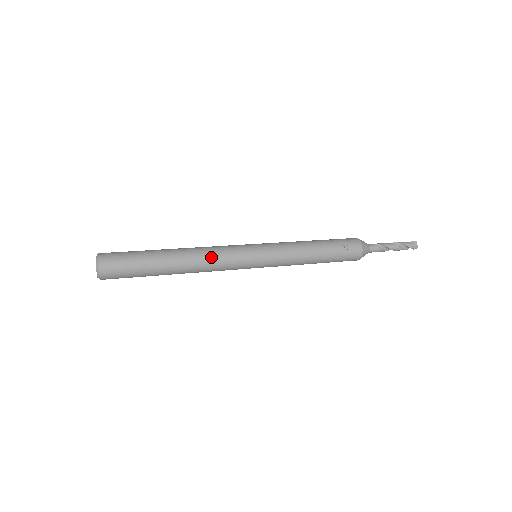
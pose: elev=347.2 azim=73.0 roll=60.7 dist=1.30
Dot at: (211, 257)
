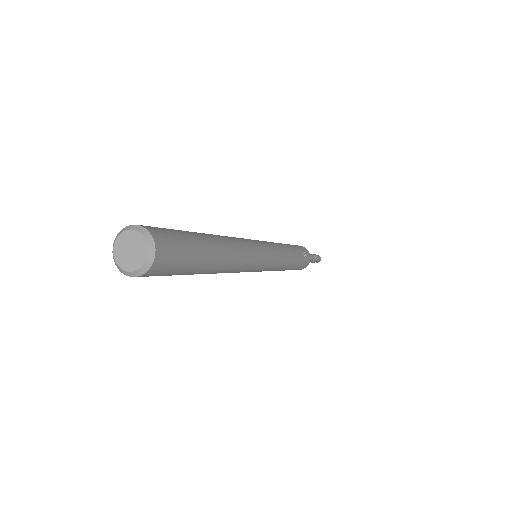
Dot at: (245, 253)
